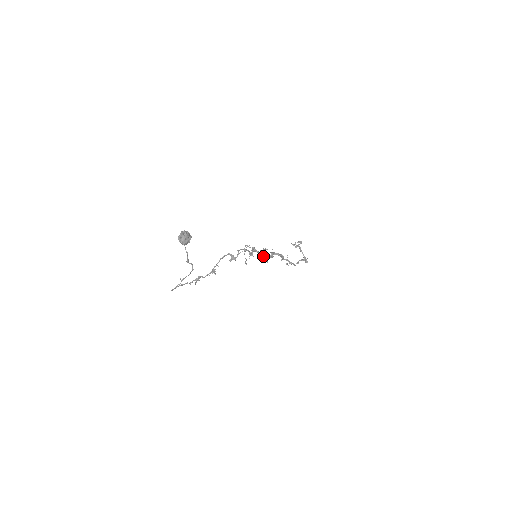
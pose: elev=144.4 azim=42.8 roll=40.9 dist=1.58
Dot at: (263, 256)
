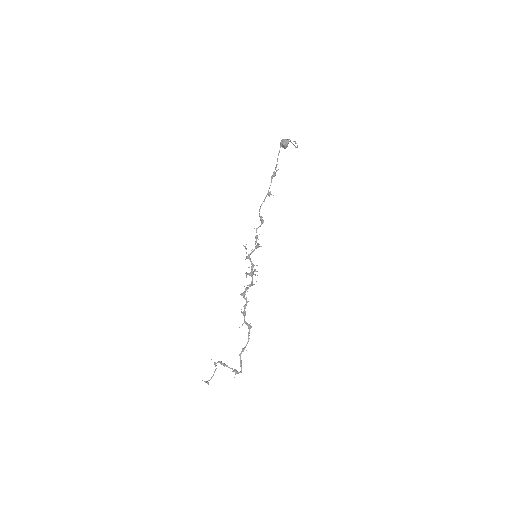
Dot at: (257, 265)
